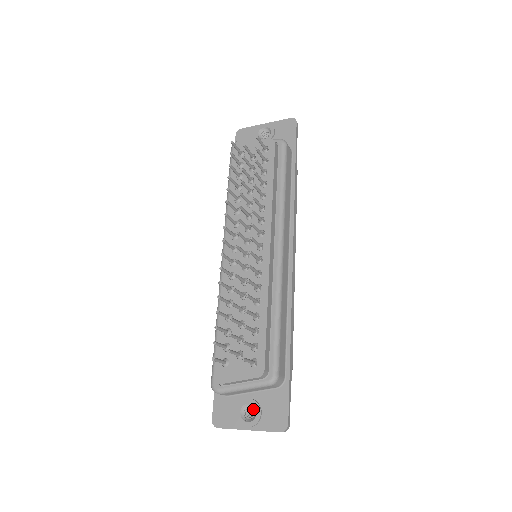
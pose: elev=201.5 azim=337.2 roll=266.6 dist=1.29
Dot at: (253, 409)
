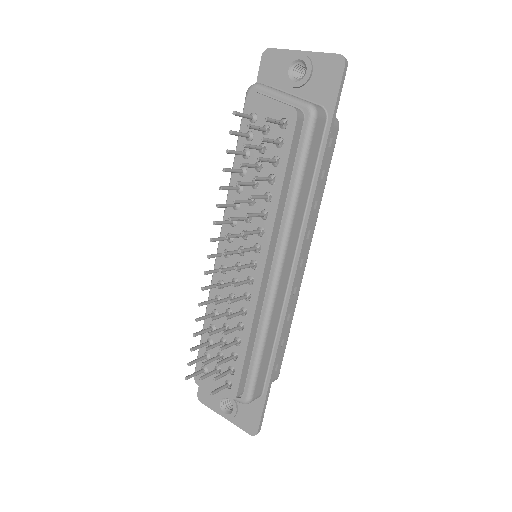
Dot at: occluded
